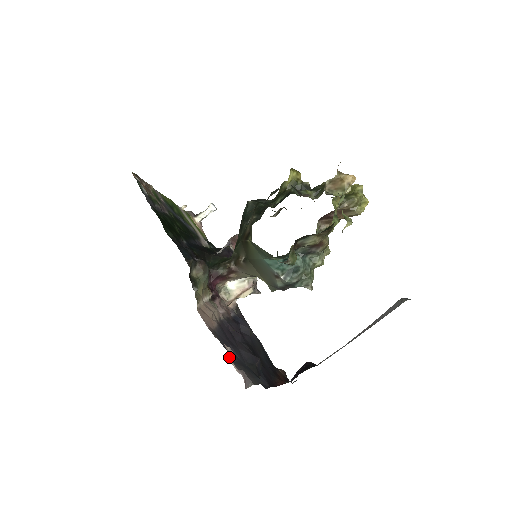
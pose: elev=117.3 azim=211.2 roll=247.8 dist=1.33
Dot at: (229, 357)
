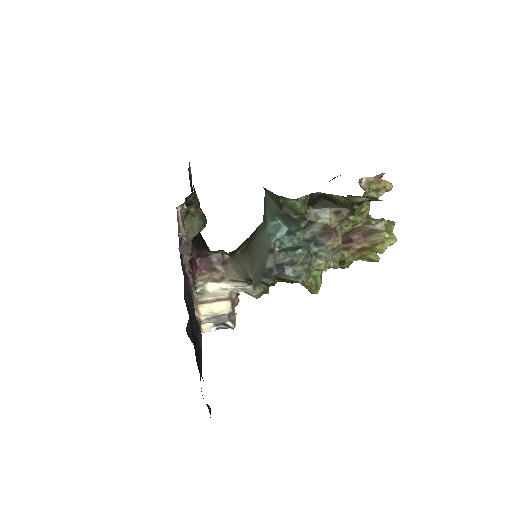
Dot at: (181, 232)
